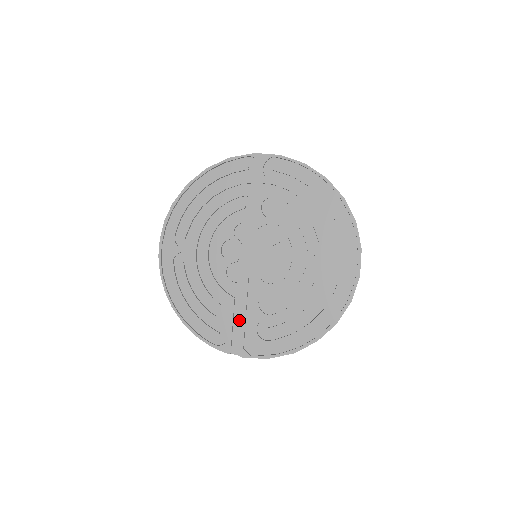
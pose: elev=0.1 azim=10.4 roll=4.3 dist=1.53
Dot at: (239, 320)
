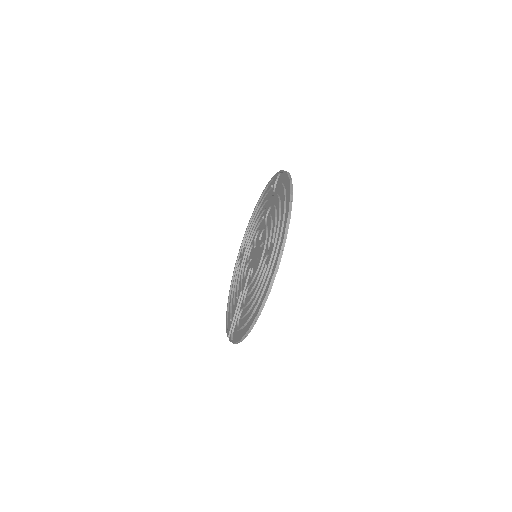
Dot at: occluded
